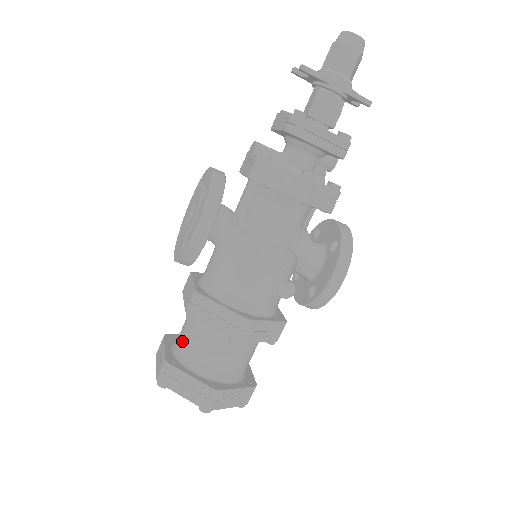
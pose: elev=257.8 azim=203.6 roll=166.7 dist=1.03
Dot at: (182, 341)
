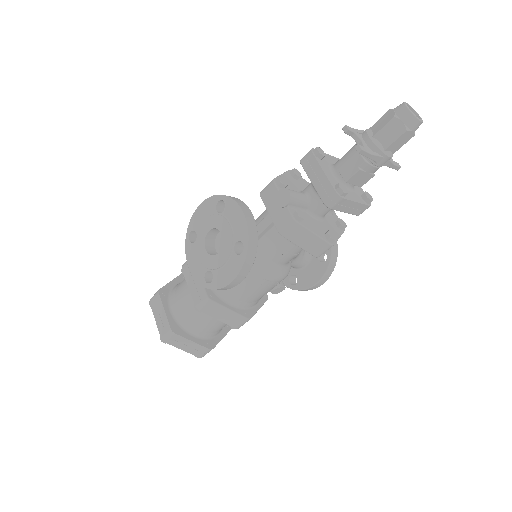
Dot at: (183, 312)
